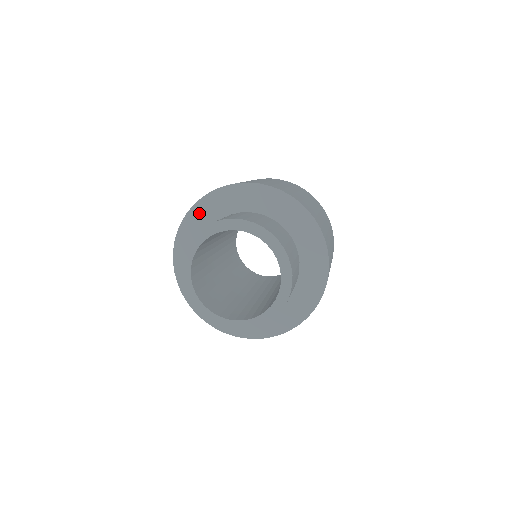
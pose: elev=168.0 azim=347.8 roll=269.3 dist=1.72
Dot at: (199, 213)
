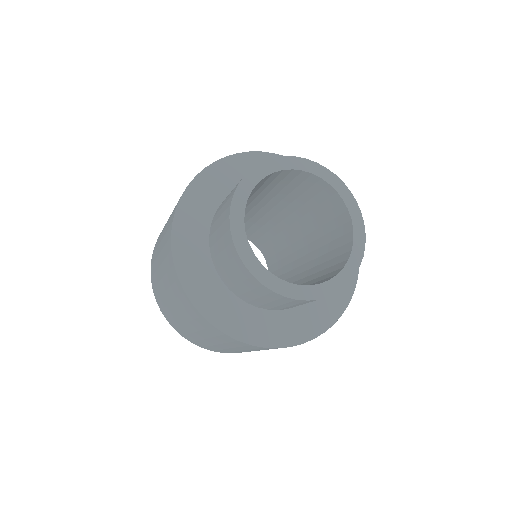
Dot at: (242, 164)
